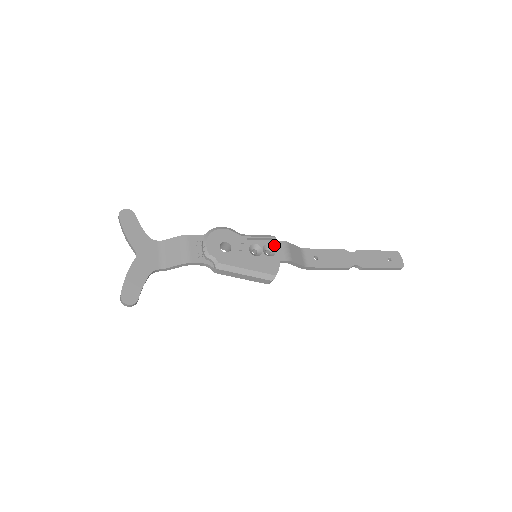
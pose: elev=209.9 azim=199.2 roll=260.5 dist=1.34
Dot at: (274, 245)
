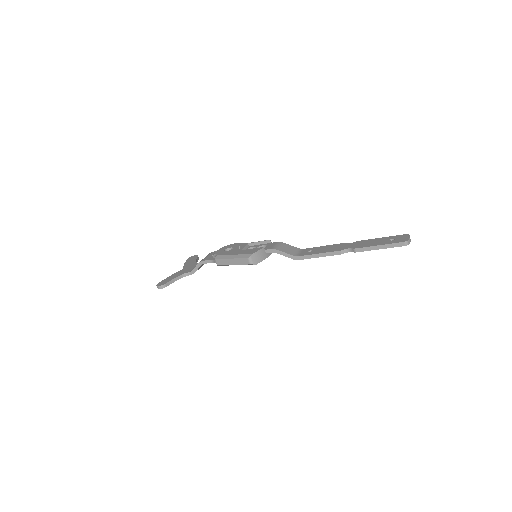
Dot at: (268, 245)
